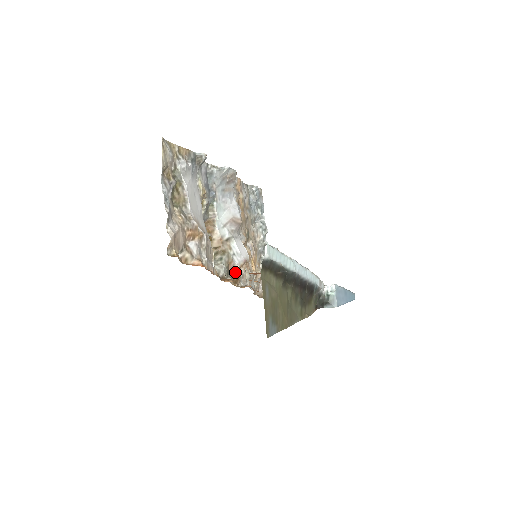
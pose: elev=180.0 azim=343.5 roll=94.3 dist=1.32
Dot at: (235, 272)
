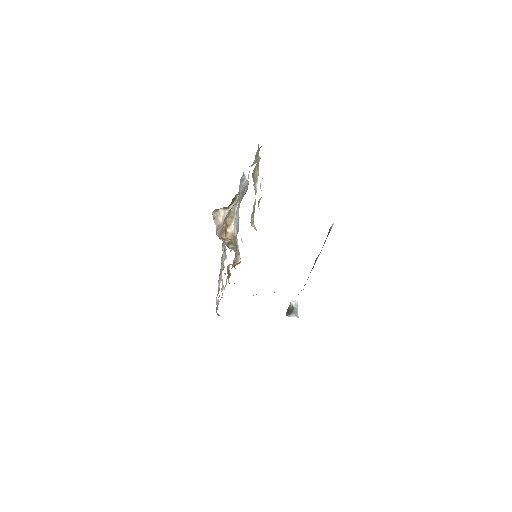
Dot at: occluded
